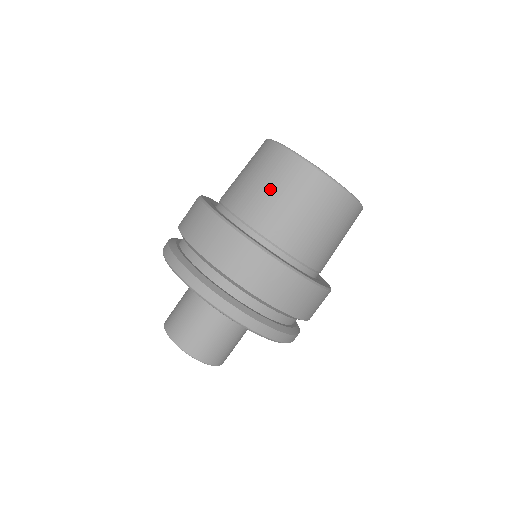
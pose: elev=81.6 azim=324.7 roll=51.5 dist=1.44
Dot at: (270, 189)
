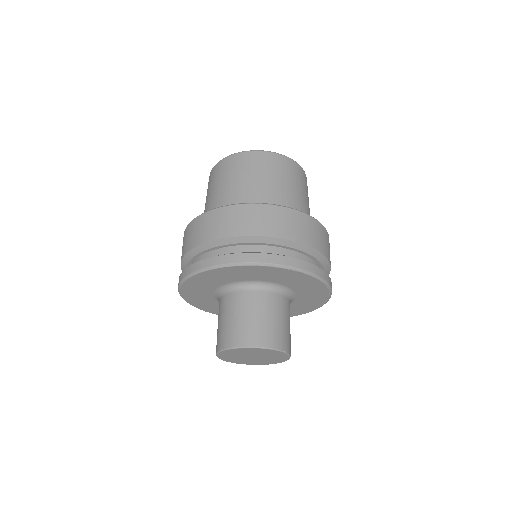
Dot at: (235, 180)
